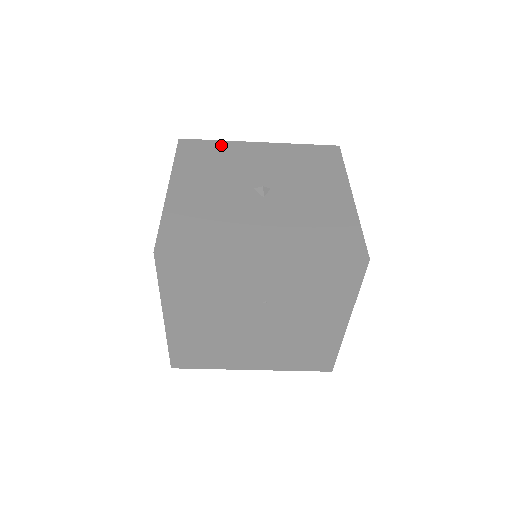
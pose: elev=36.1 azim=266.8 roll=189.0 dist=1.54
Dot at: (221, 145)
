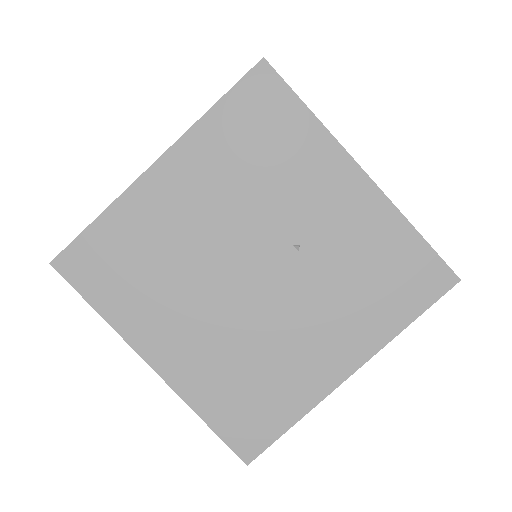
Dot at: occluded
